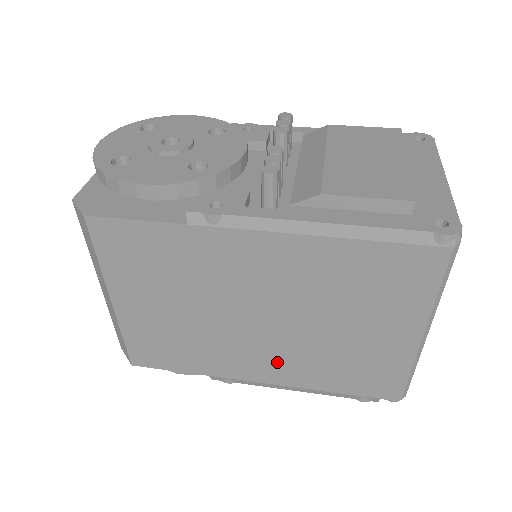
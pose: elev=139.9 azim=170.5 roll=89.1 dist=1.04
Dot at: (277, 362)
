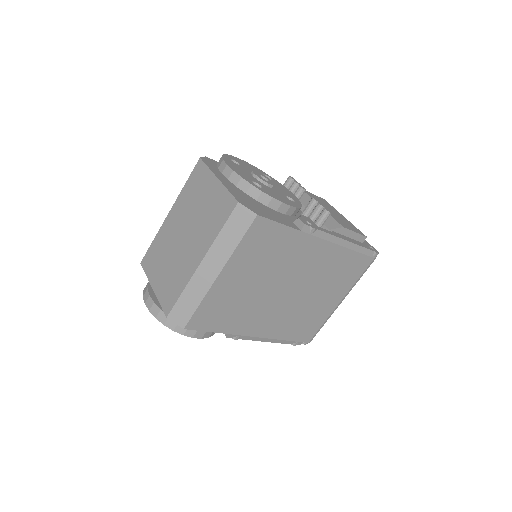
Dot at: (275, 321)
